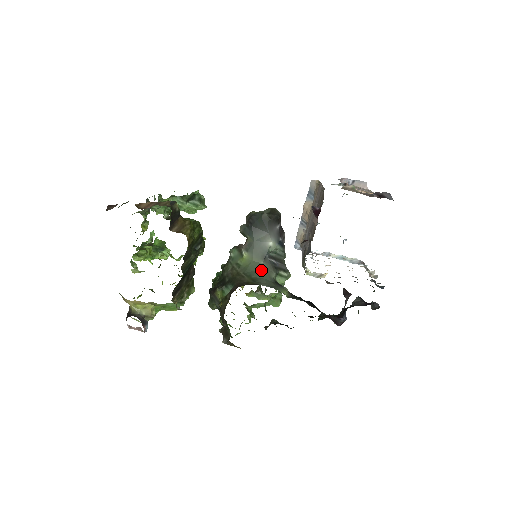
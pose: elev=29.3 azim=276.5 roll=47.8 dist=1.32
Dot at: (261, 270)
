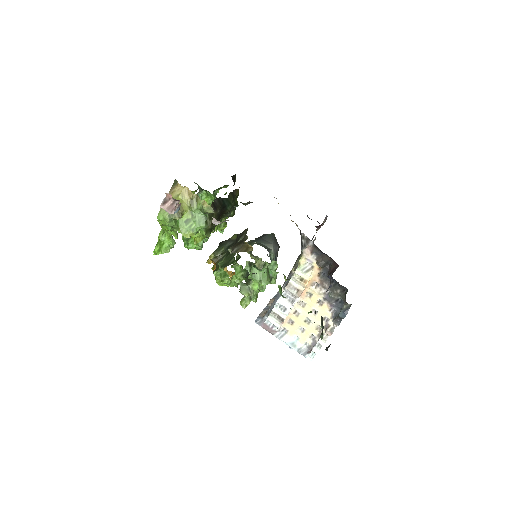
Dot at: occluded
